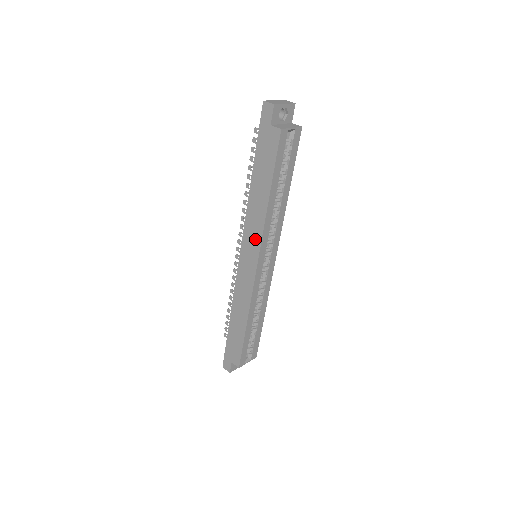
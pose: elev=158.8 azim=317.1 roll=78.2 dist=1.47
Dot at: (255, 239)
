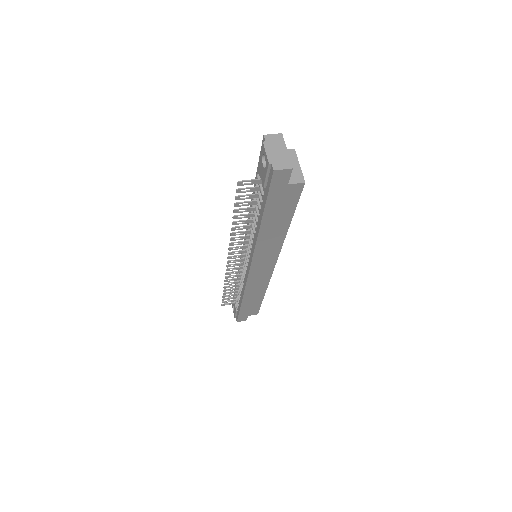
Dot at: (271, 256)
